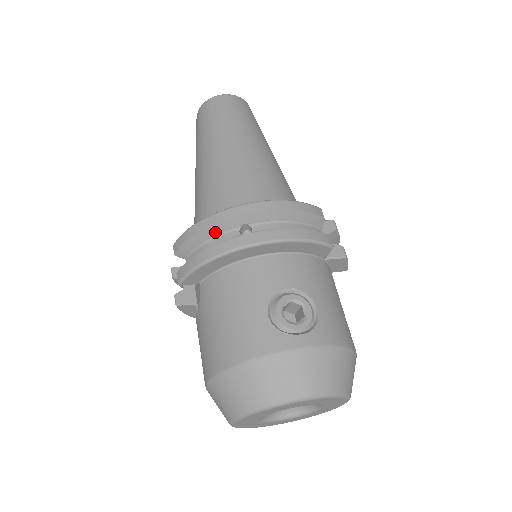
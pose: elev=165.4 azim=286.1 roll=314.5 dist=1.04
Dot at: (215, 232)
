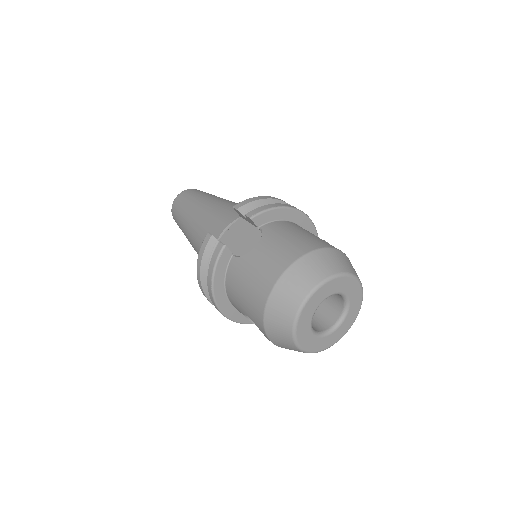
Dot at: occluded
